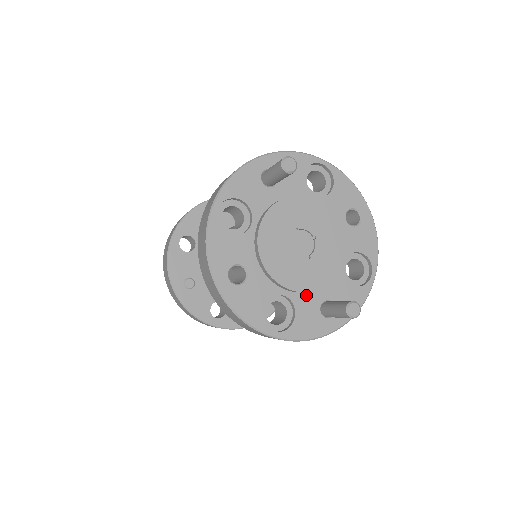
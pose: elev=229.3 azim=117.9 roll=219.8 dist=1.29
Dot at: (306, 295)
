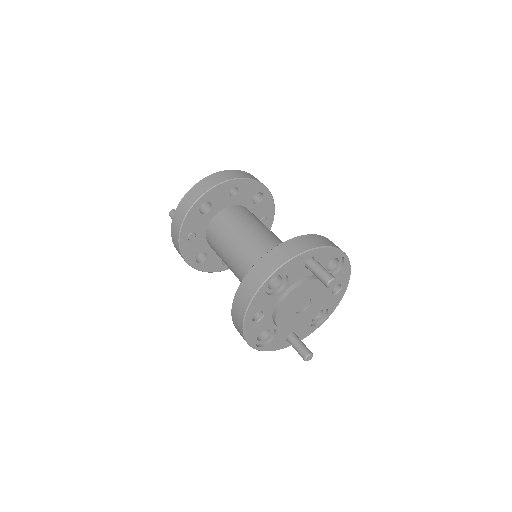
Dot at: occluded
